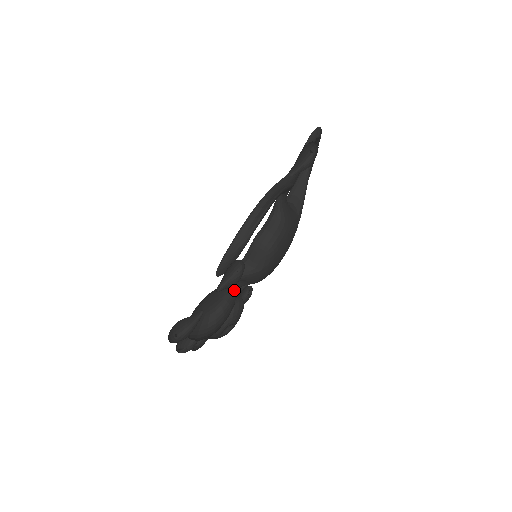
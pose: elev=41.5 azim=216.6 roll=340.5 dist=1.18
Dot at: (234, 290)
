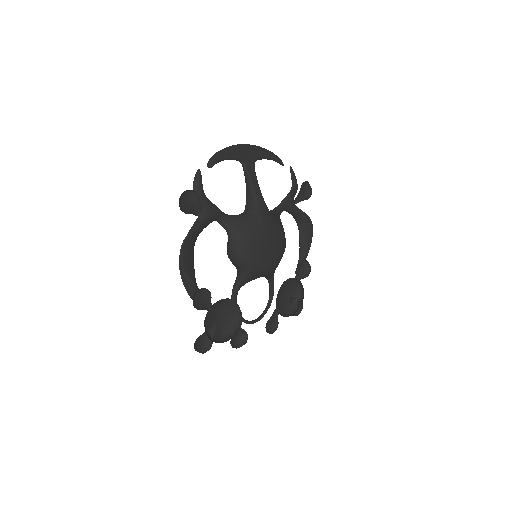
Dot at: occluded
